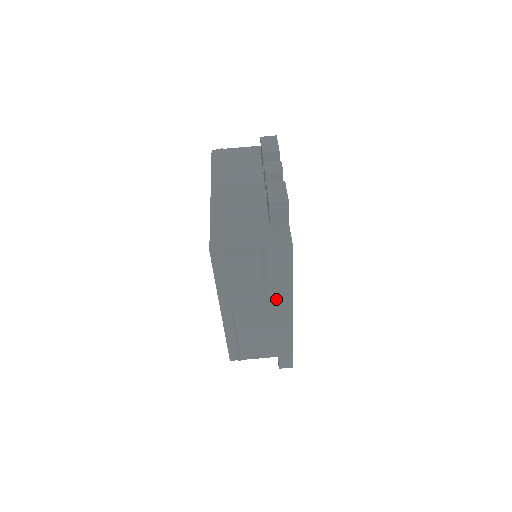
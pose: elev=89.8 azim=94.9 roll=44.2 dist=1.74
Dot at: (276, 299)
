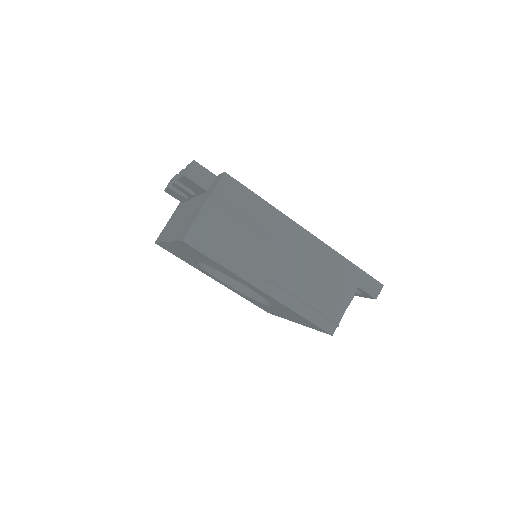
Dot at: (279, 232)
